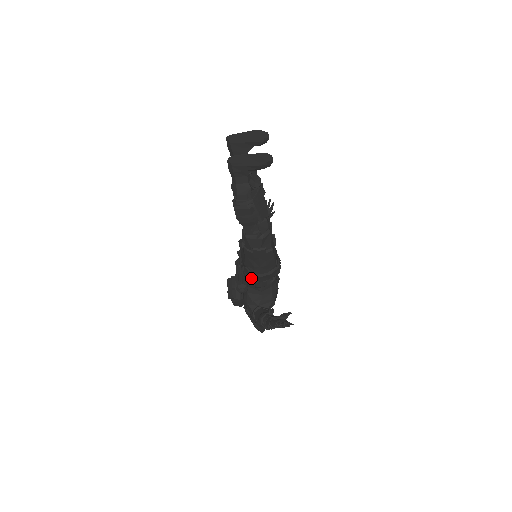
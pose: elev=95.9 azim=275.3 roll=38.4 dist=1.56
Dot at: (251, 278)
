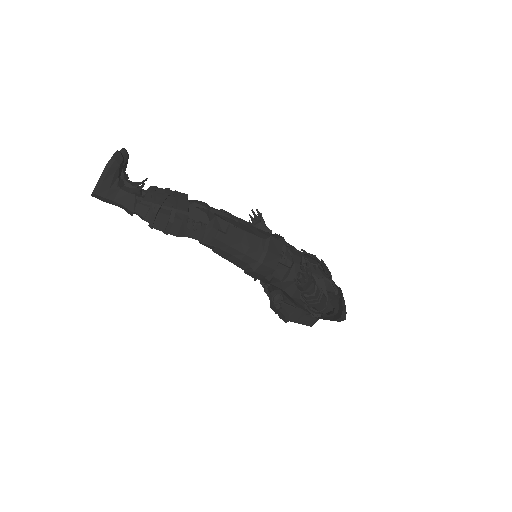
Dot at: occluded
